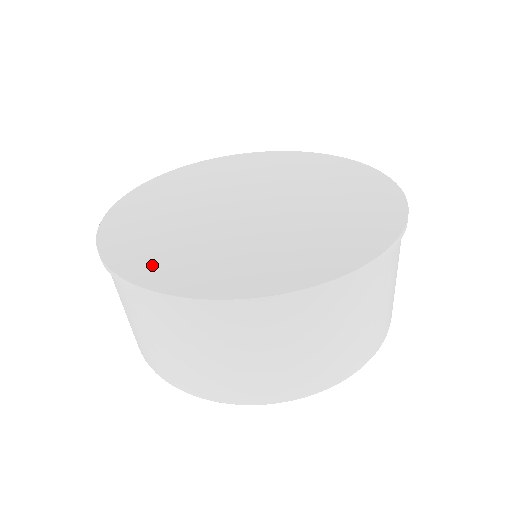
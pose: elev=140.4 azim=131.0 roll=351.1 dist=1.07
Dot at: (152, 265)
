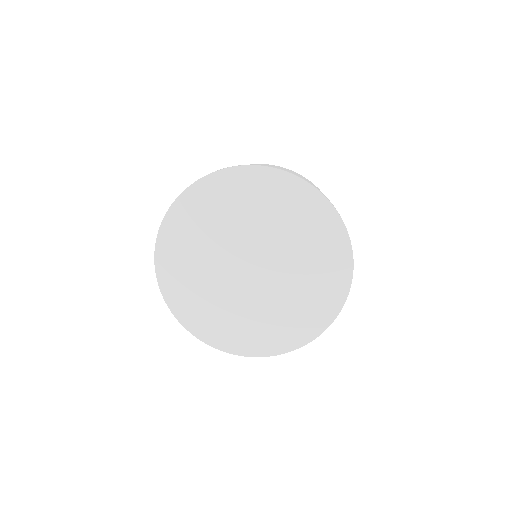
Dot at: (171, 270)
